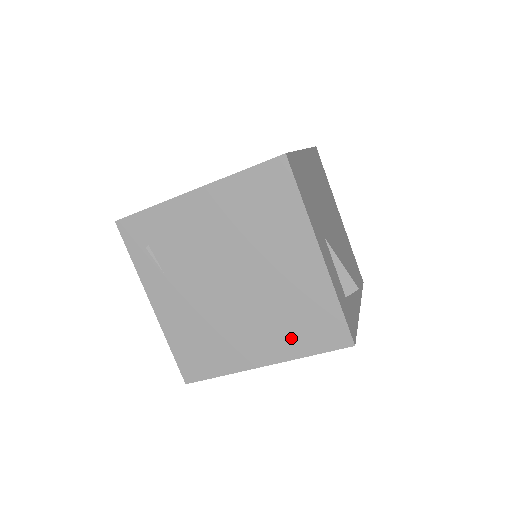
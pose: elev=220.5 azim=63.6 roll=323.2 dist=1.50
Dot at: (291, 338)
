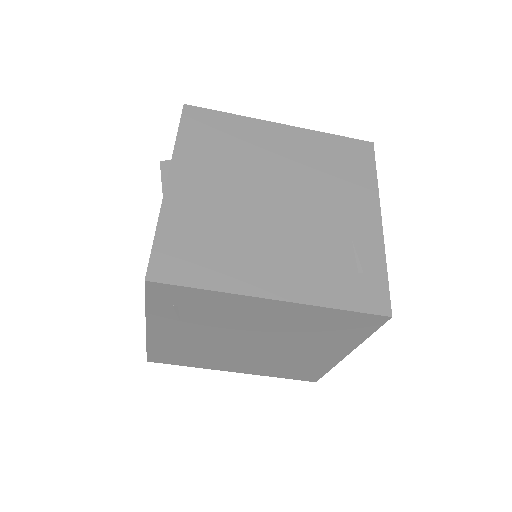
Dot at: (272, 370)
